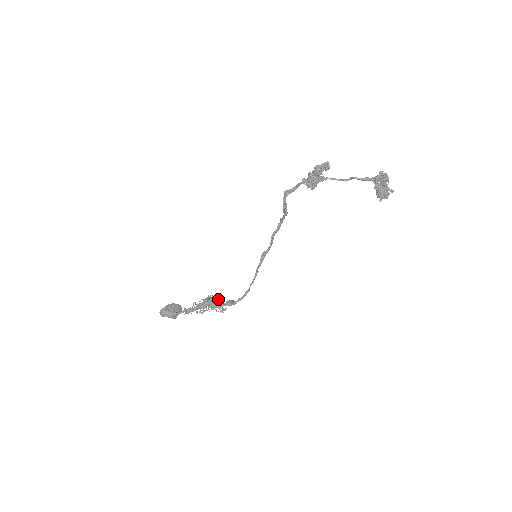
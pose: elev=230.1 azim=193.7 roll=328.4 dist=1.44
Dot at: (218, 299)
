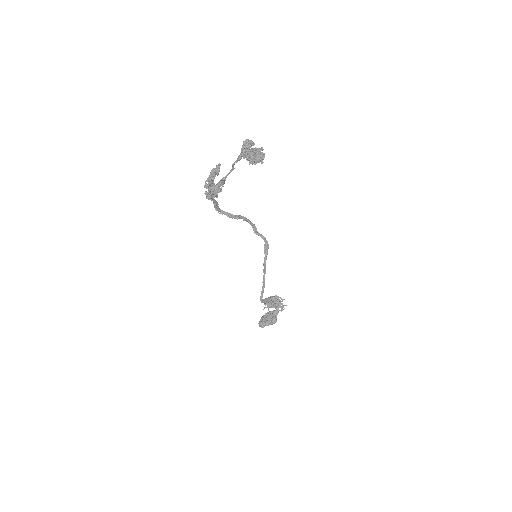
Dot at: occluded
